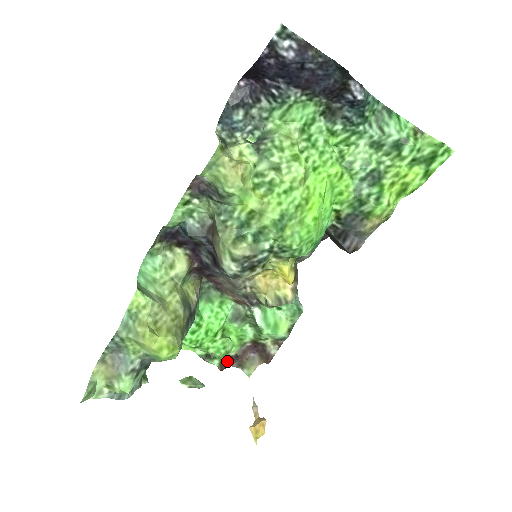
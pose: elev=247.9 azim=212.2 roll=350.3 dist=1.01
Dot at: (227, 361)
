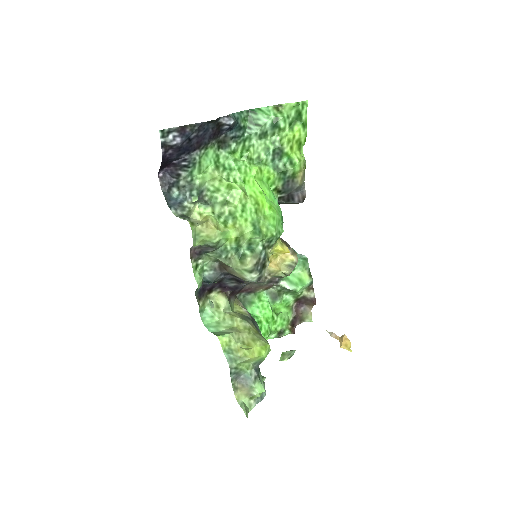
Dot at: (292, 325)
